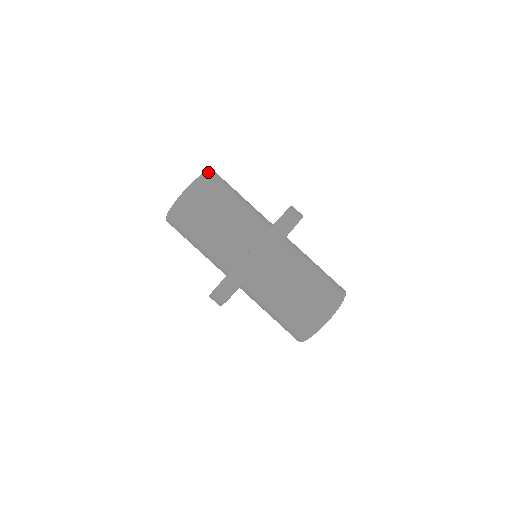
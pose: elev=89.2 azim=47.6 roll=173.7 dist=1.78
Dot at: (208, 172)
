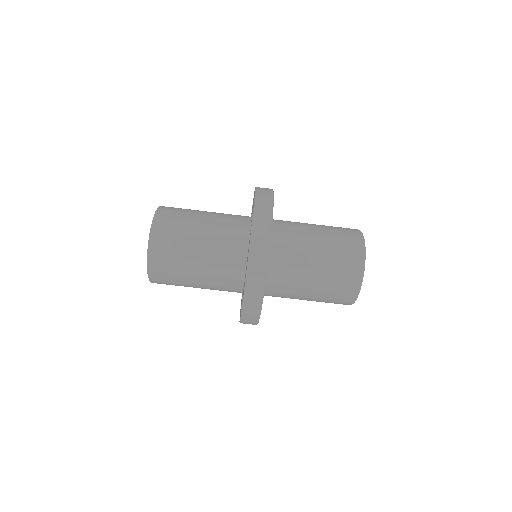
Dot at: (149, 250)
